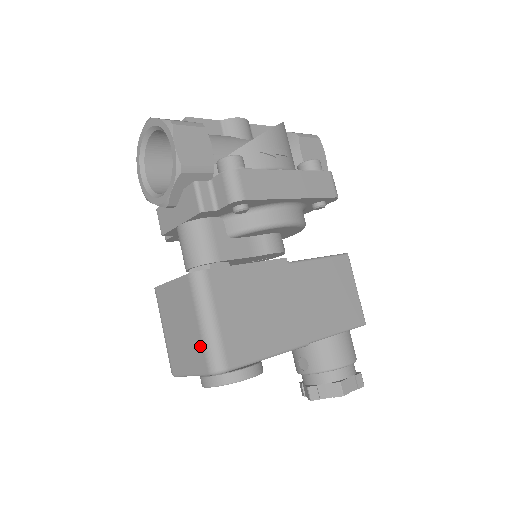
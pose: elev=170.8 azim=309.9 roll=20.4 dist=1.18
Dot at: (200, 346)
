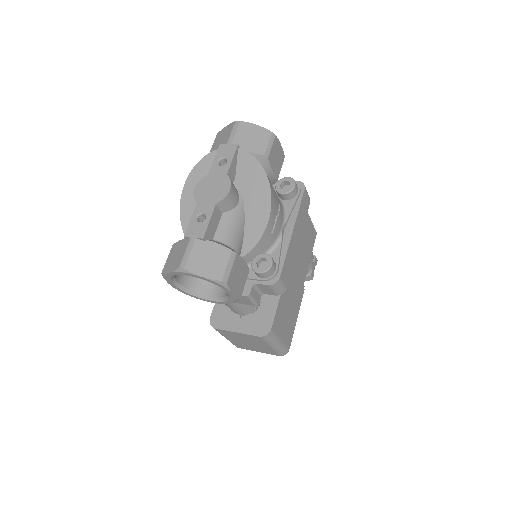
Dot at: (272, 351)
